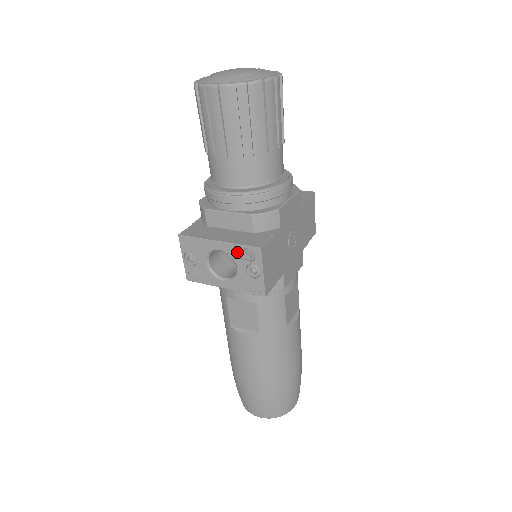
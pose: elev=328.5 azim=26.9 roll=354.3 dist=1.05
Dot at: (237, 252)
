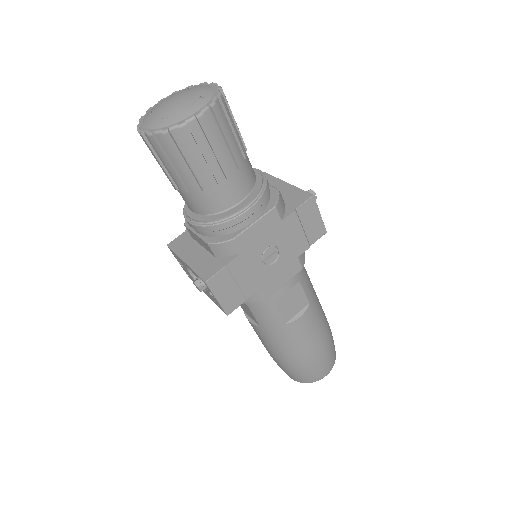
Dot at: (197, 276)
